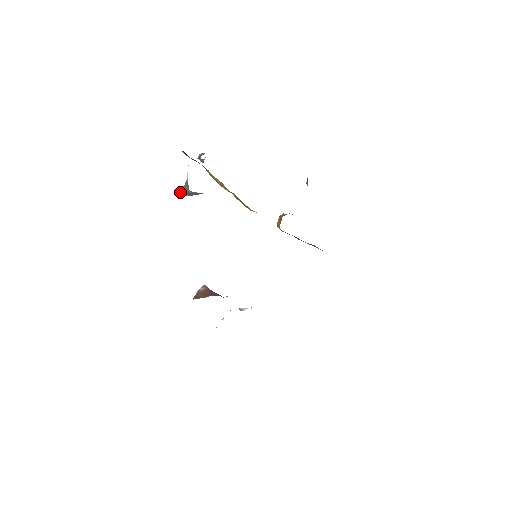
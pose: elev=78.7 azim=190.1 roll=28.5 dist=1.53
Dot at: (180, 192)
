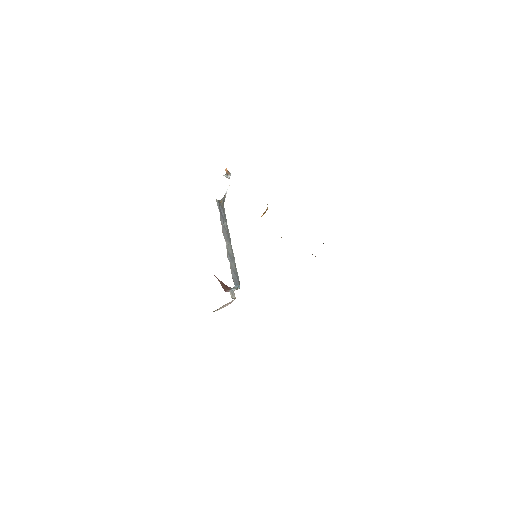
Dot at: occluded
